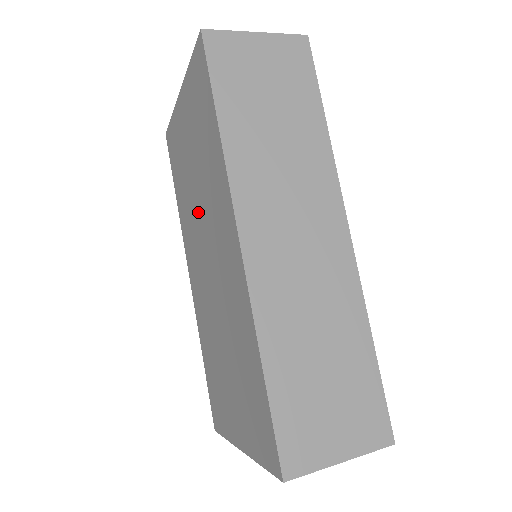
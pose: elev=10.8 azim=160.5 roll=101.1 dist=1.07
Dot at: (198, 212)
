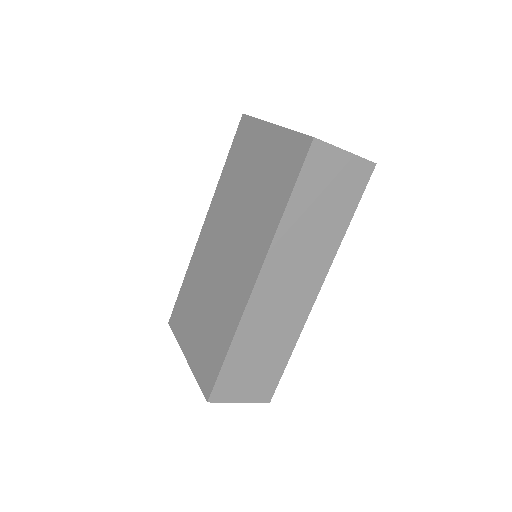
Dot at: (237, 212)
